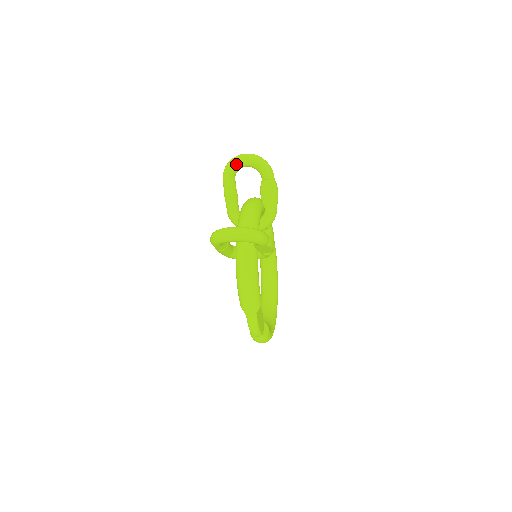
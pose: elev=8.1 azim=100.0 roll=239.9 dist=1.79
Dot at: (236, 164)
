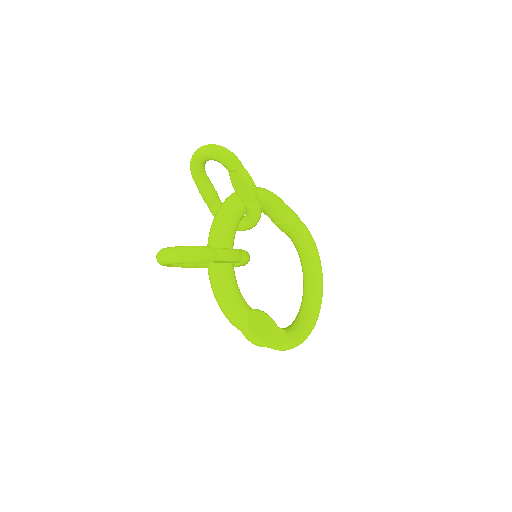
Dot at: (196, 160)
